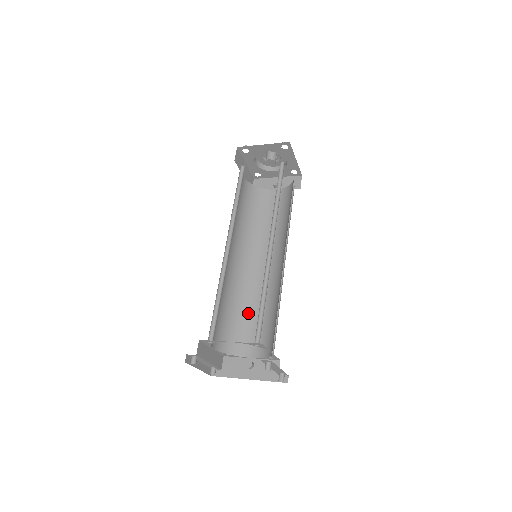
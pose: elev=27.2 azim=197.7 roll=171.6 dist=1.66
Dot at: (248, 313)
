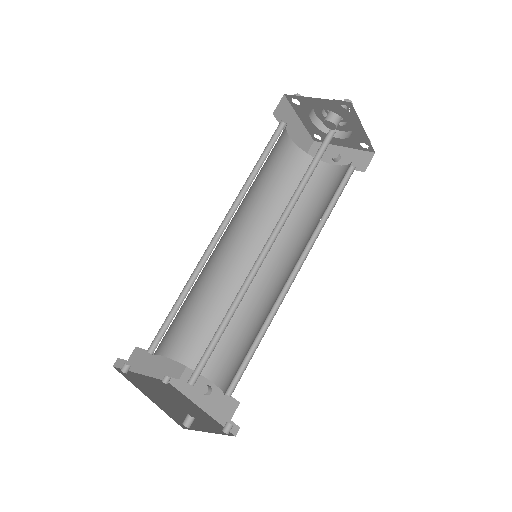
Dot at: (231, 323)
